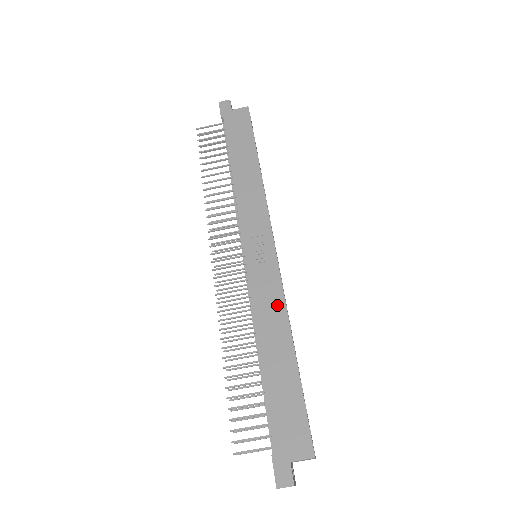
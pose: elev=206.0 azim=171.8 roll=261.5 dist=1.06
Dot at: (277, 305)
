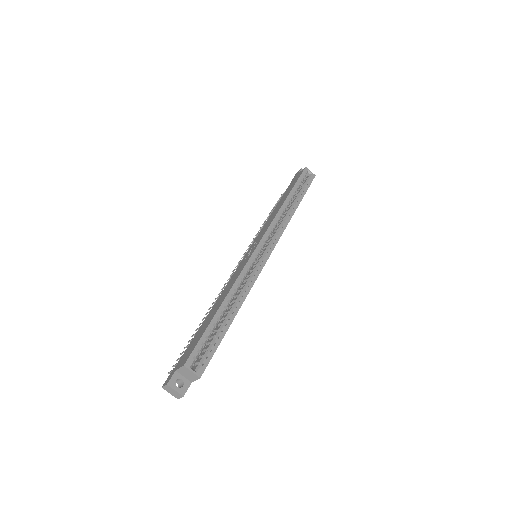
Dot at: (235, 278)
